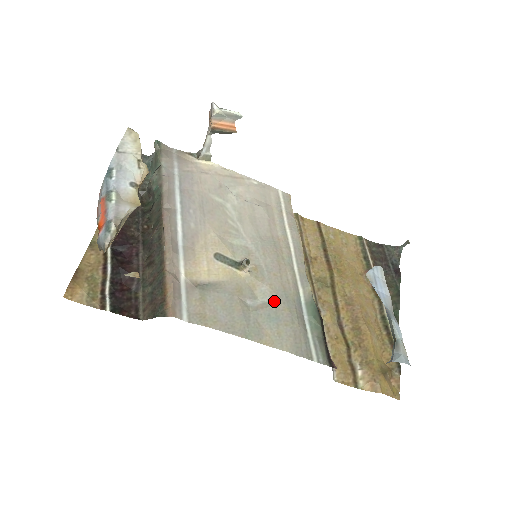
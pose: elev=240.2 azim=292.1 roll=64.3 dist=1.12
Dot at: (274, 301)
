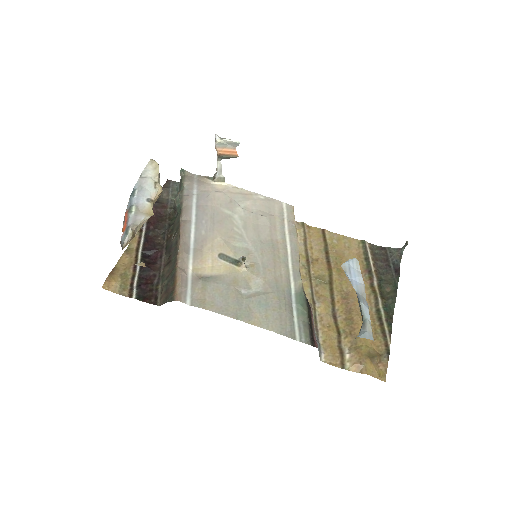
Dot at: (266, 291)
